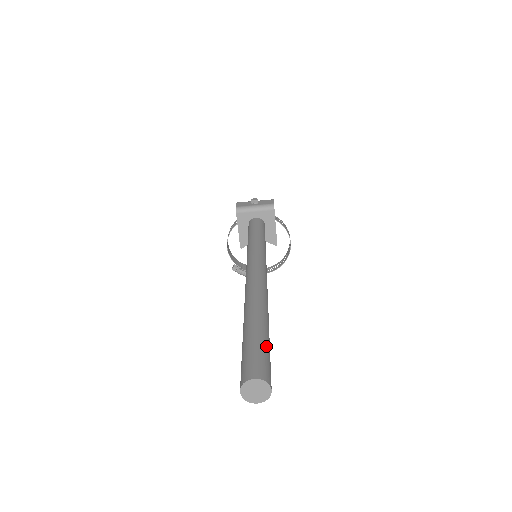
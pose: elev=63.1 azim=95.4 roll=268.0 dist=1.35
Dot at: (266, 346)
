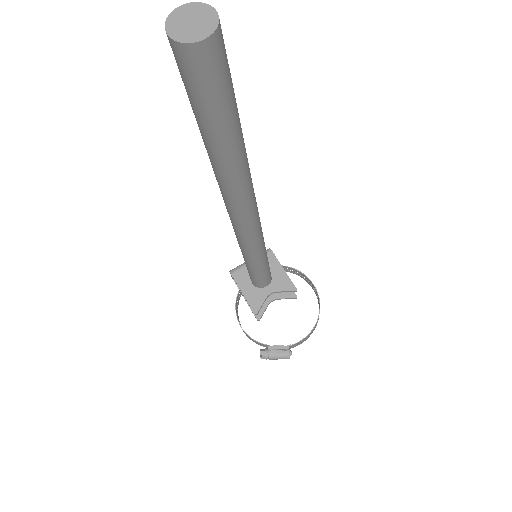
Dot at: occluded
